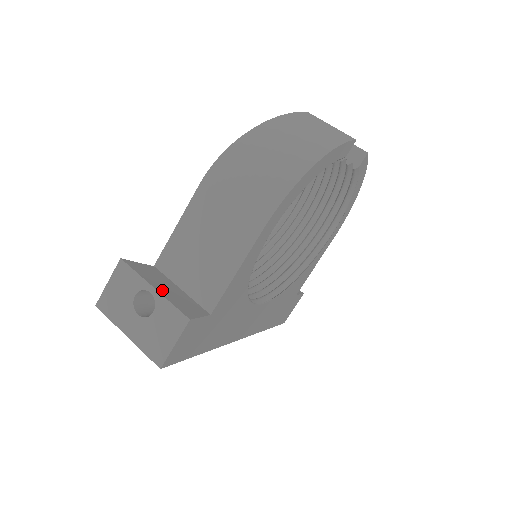
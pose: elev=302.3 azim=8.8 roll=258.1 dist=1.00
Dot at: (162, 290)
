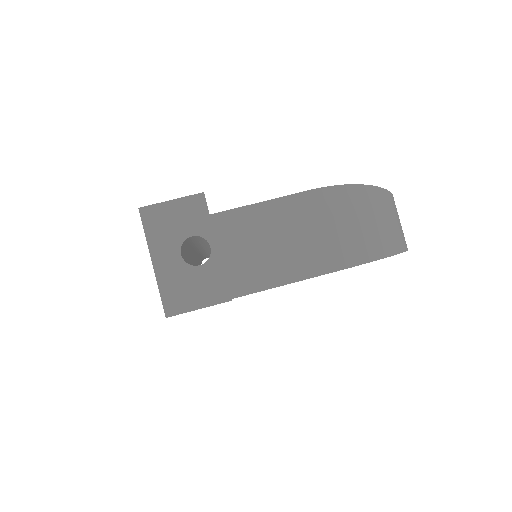
Dot at: occluded
